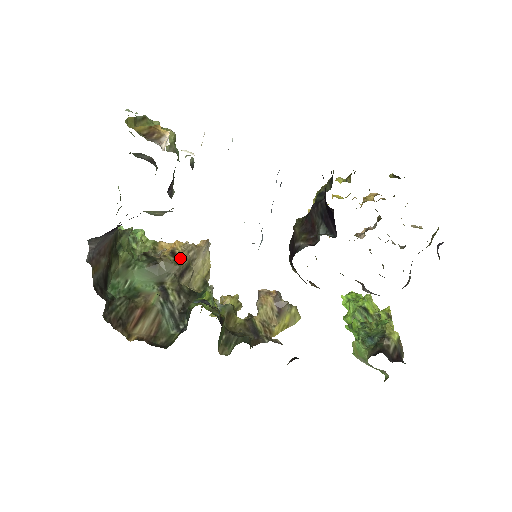
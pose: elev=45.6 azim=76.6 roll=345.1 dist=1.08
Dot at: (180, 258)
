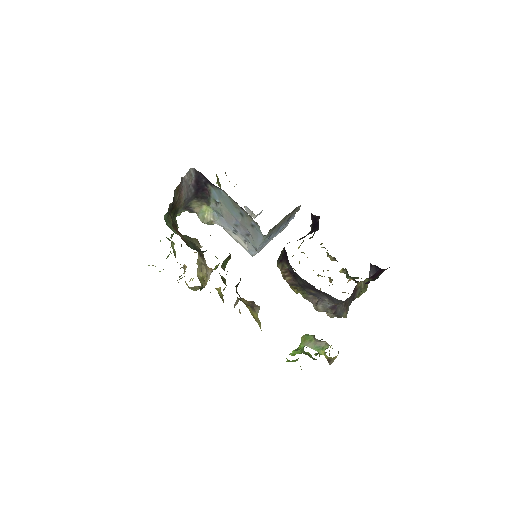
Dot at: occluded
